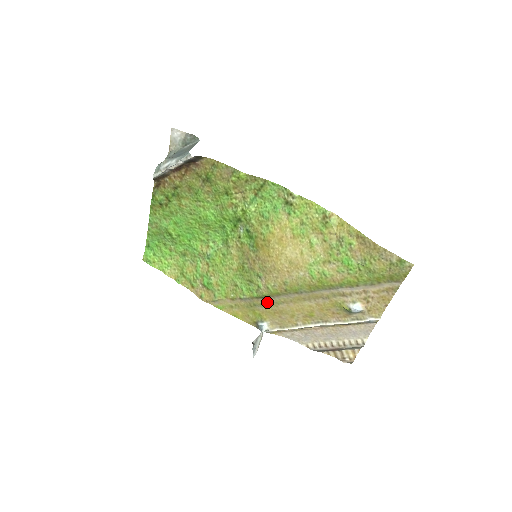
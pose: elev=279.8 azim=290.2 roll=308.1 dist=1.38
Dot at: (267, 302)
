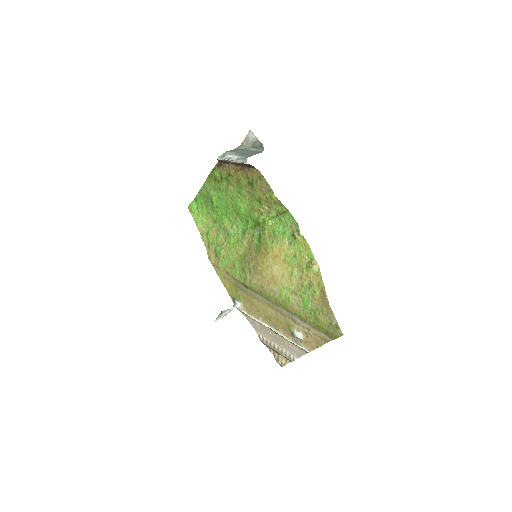
Dot at: (247, 291)
